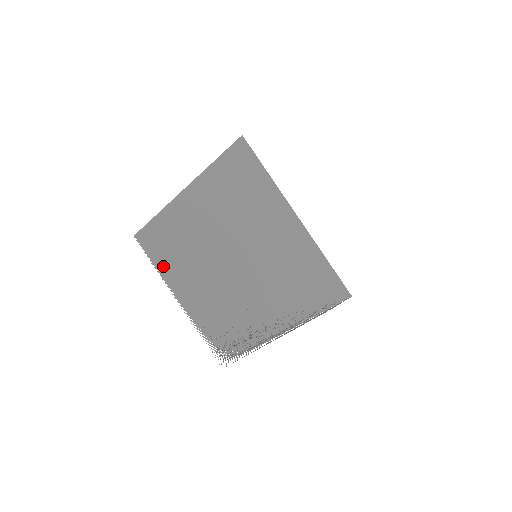
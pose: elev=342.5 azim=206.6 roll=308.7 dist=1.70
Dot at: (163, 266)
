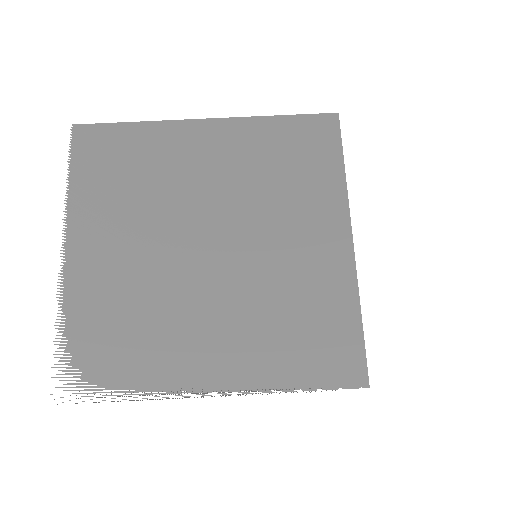
Dot at: (85, 188)
